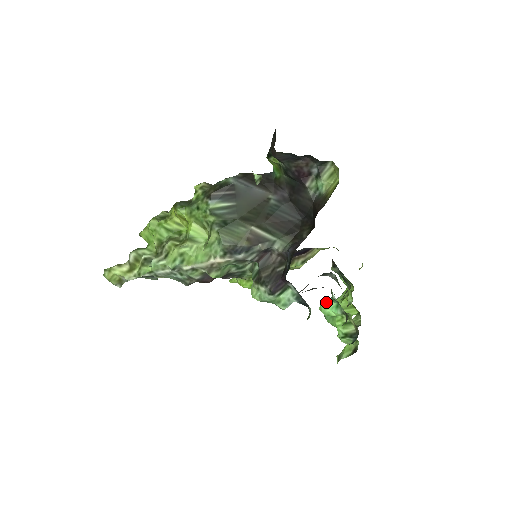
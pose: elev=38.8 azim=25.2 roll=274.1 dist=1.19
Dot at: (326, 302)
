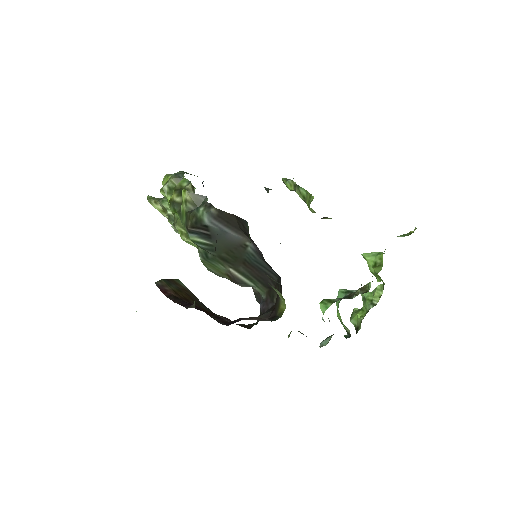
Dot at: (321, 310)
